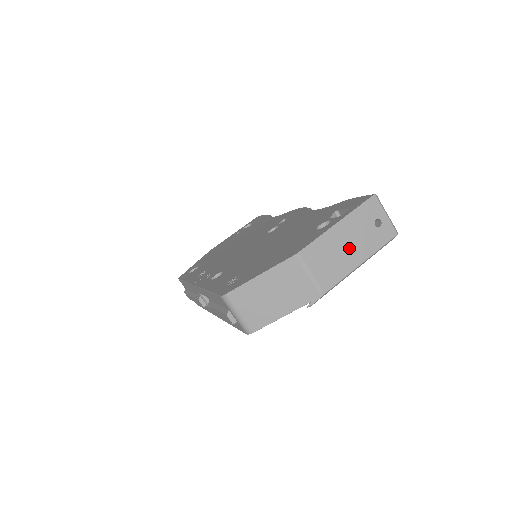
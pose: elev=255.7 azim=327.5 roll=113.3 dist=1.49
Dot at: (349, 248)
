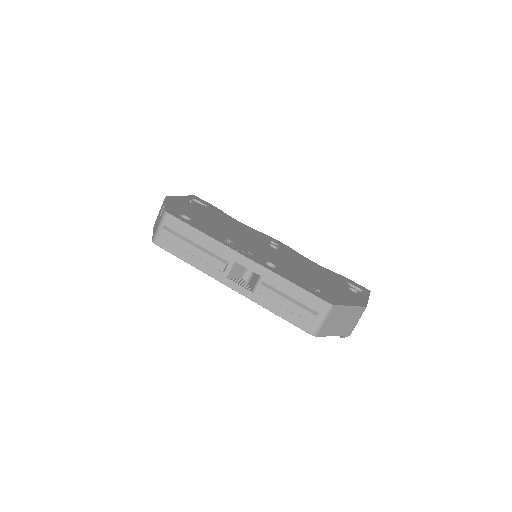
Dot at: occluded
